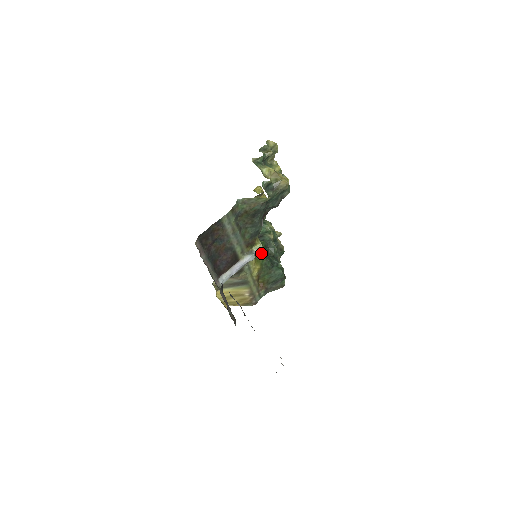
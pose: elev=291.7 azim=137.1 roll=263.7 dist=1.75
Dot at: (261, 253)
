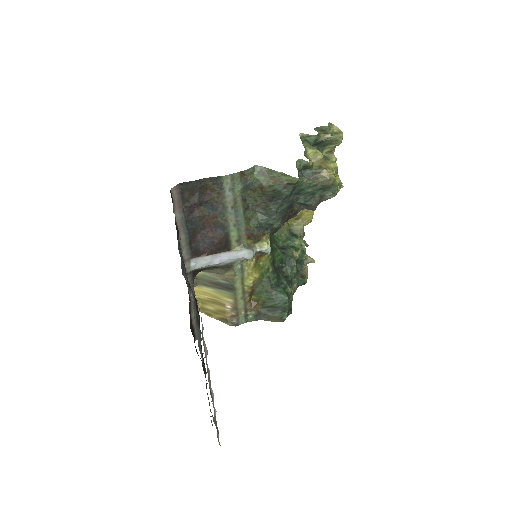
Dot at: (269, 261)
